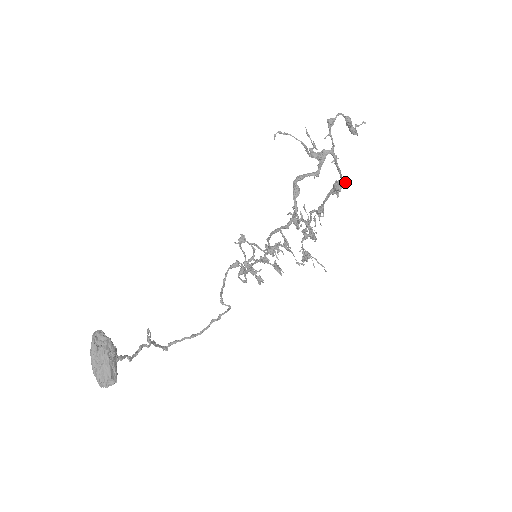
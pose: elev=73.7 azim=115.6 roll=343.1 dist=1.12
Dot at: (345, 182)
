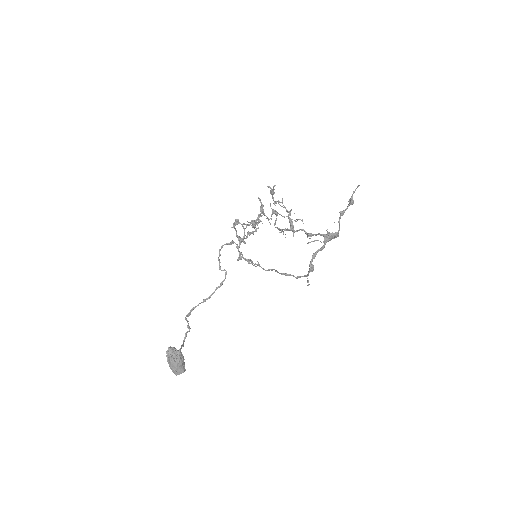
Dot at: occluded
